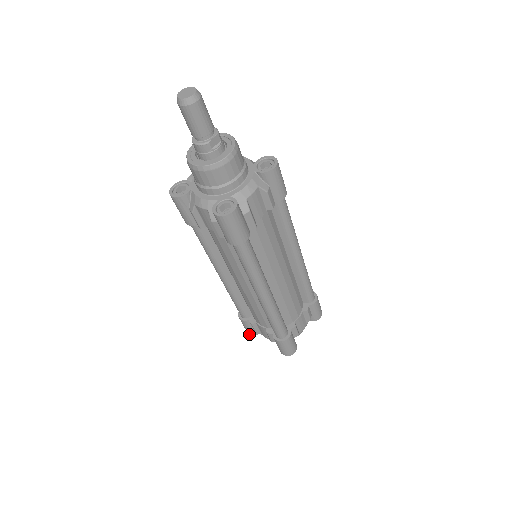
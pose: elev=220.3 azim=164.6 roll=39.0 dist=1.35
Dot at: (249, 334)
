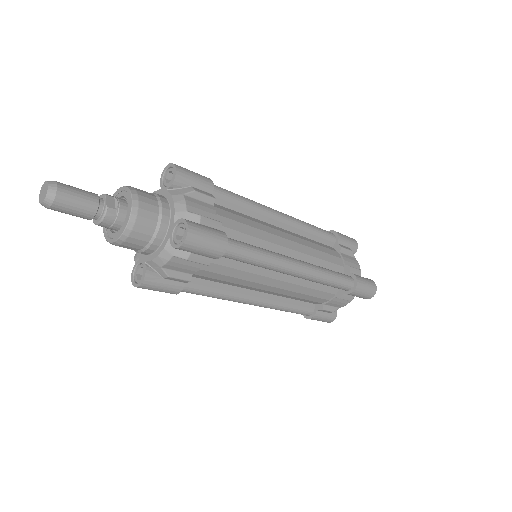
Dot at: occluded
